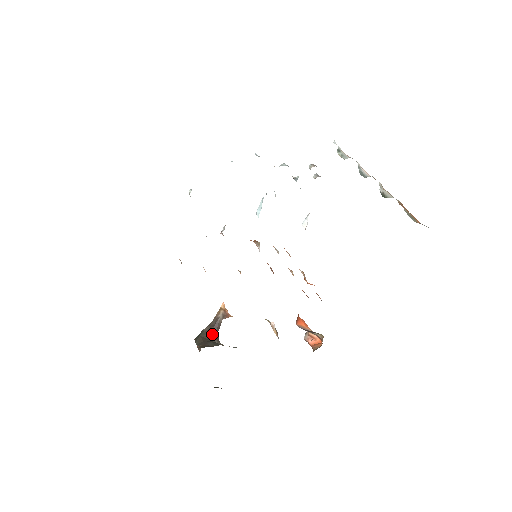
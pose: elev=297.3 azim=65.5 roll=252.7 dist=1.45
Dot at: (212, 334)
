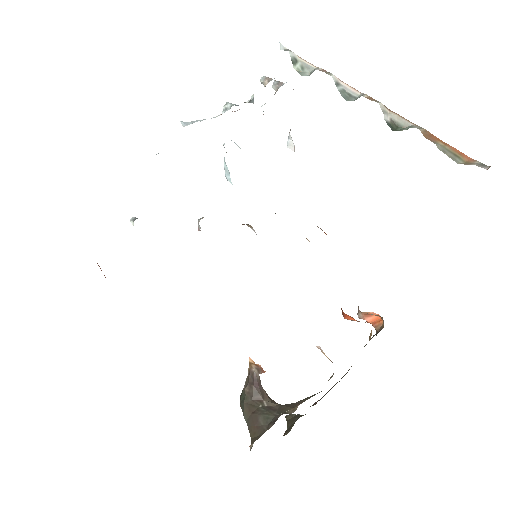
Dot at: (256, 395)
